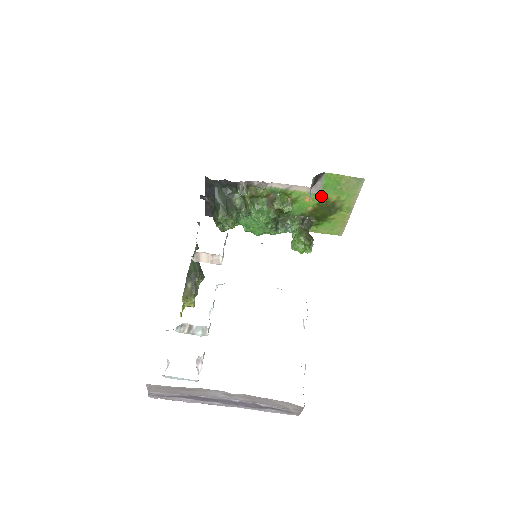
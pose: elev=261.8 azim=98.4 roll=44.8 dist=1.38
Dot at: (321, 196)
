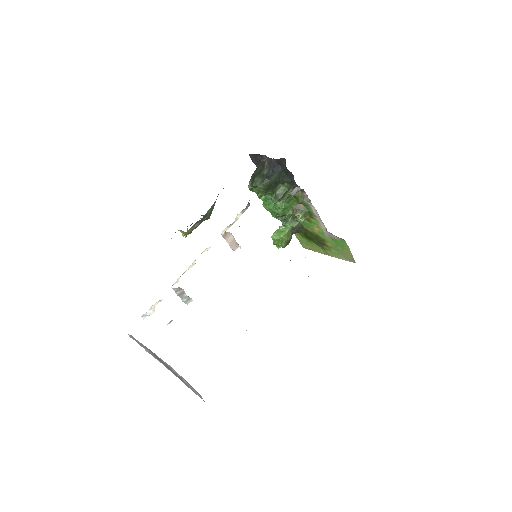
Dot at: (325, 237)
